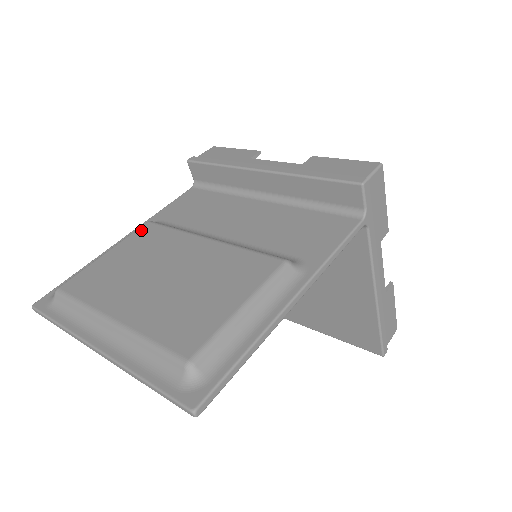
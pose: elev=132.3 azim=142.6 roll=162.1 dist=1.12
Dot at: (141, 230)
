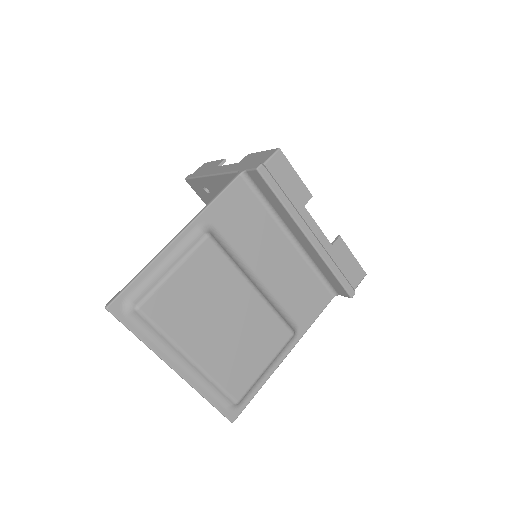
Dot at: (204, 249)
